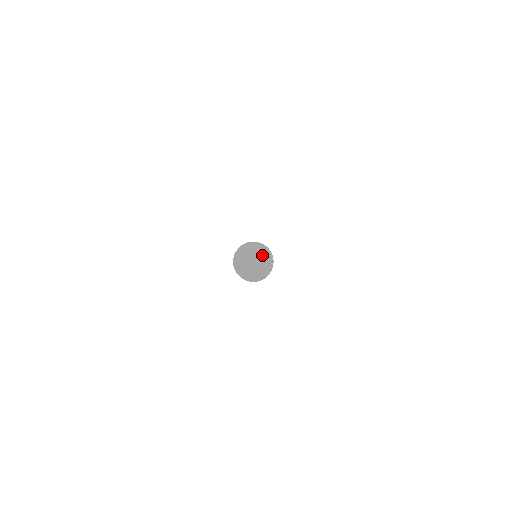
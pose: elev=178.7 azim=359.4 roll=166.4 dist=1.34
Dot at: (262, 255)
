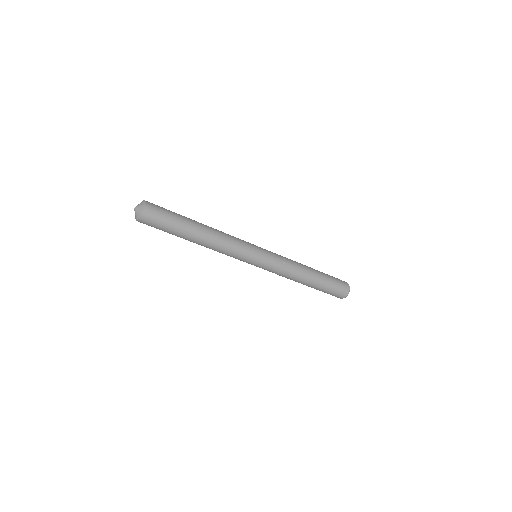
Dot at: occluded
